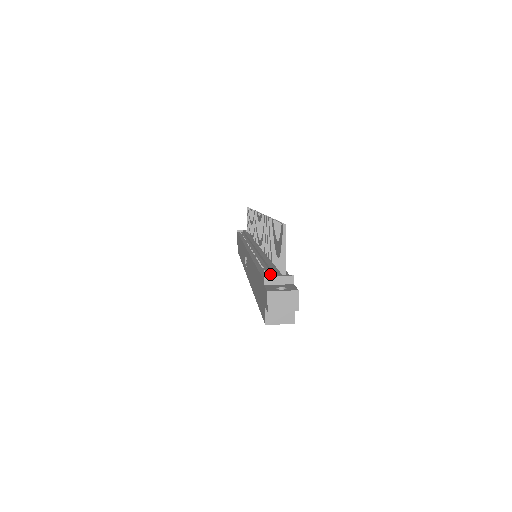
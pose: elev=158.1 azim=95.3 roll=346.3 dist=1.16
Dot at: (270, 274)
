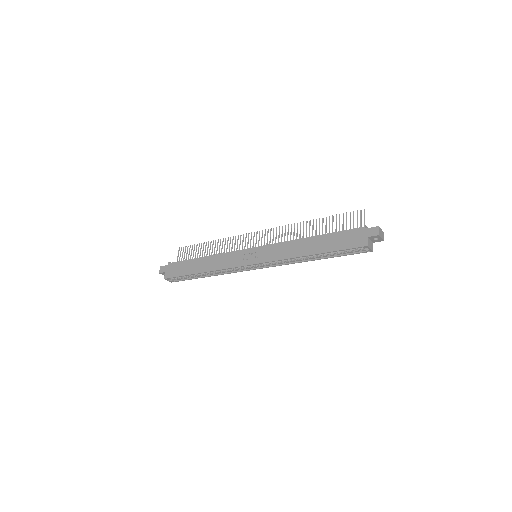
Dot at: occluded
